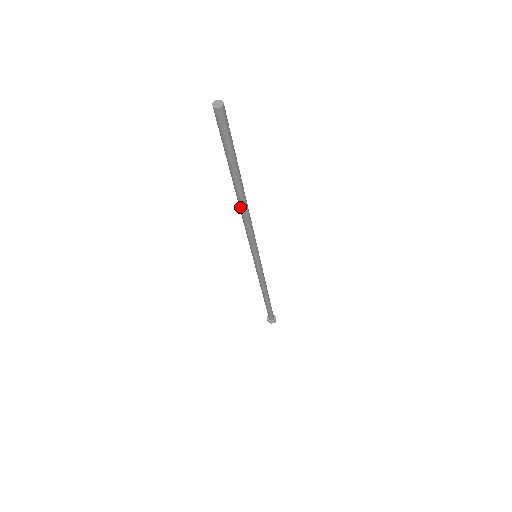
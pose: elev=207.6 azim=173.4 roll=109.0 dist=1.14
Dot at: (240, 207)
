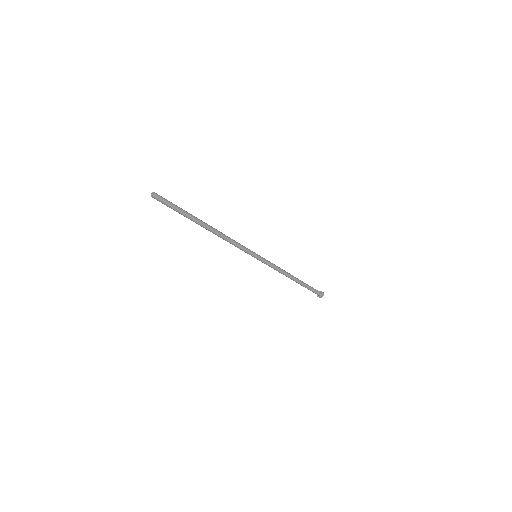
Dot at: (212, 232)
